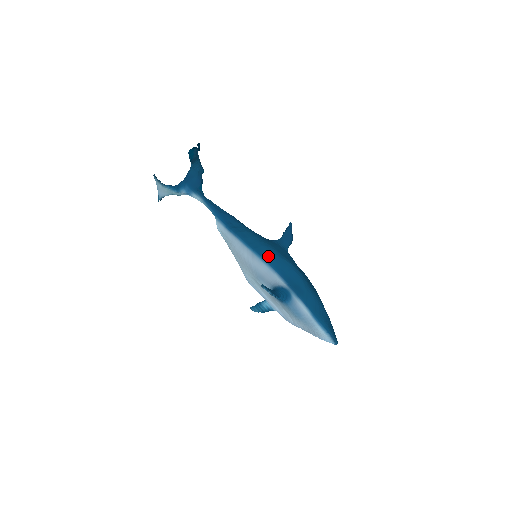
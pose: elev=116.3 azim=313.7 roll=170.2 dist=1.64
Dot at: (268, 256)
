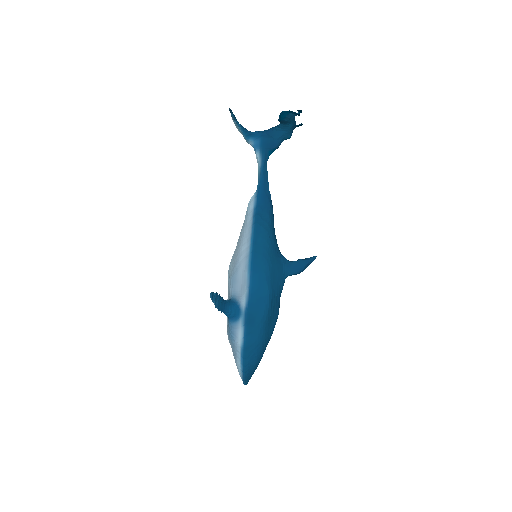
Dot at: (257, 269)
